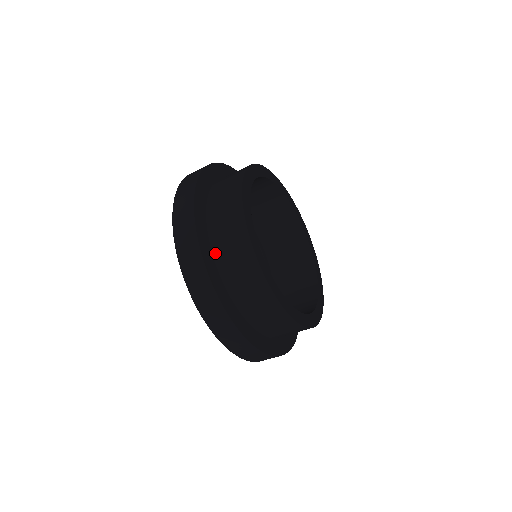
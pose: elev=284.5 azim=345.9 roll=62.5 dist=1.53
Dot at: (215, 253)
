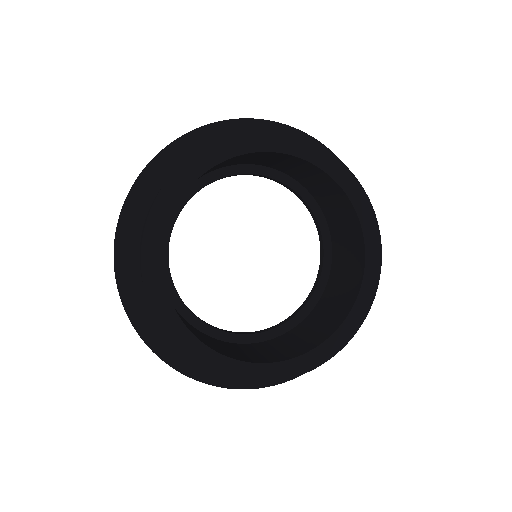
Dot at: occluded
